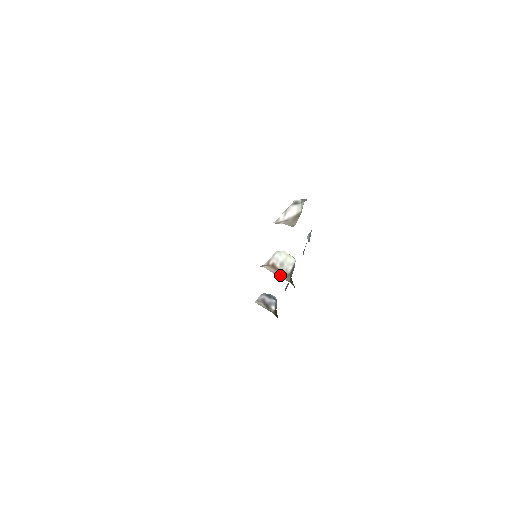
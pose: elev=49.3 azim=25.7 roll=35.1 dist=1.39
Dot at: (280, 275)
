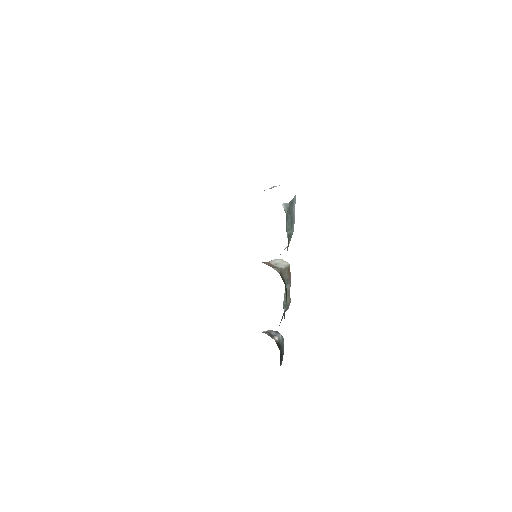
Dot at: (271, 266)
